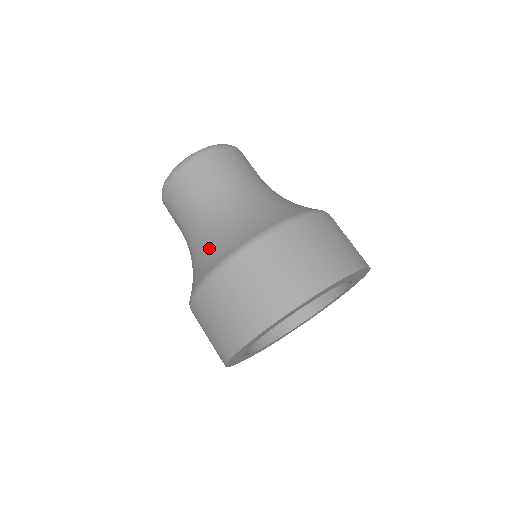
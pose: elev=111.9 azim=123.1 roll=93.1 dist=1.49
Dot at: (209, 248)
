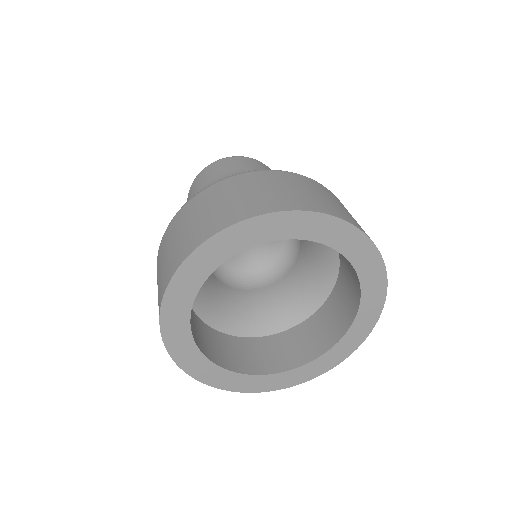
Dot at: occluded
